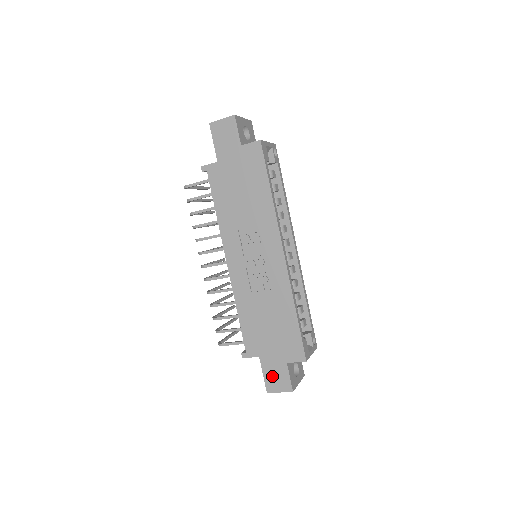
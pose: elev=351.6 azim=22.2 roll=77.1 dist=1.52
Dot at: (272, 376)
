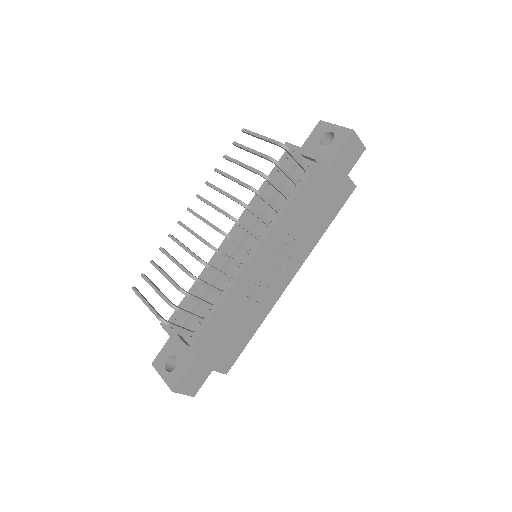
Dot at: (191, 377)
